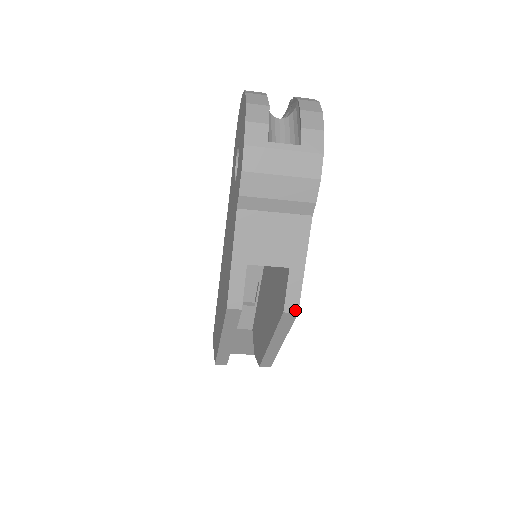
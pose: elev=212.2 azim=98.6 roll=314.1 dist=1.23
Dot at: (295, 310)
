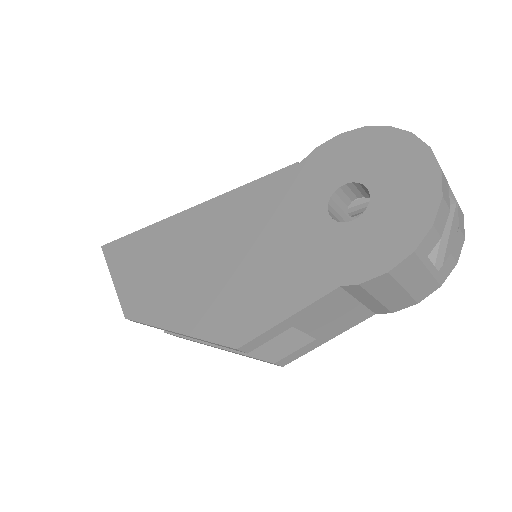
Dot at: (283, 364)
